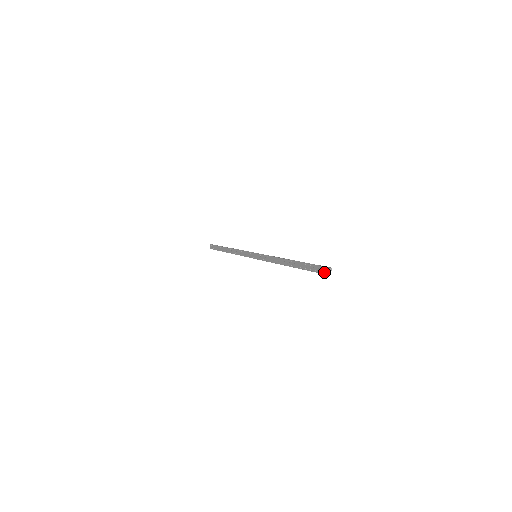
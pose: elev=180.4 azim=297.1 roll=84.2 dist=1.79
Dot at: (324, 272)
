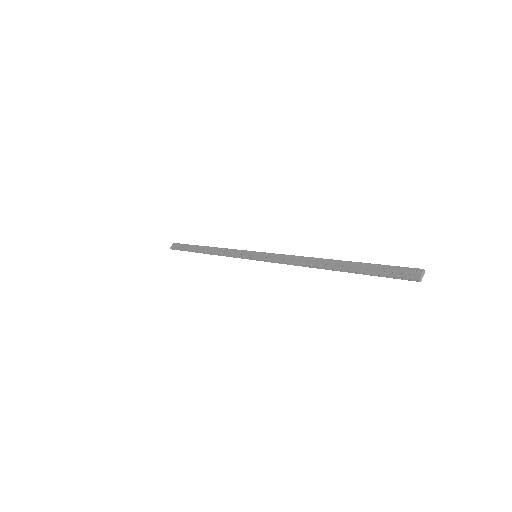
Dot at: (407, 275)
